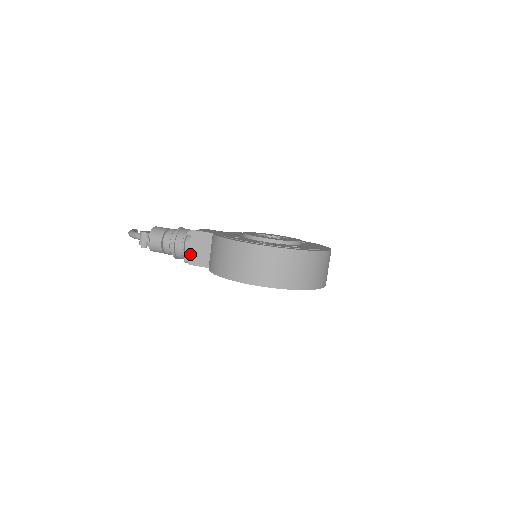
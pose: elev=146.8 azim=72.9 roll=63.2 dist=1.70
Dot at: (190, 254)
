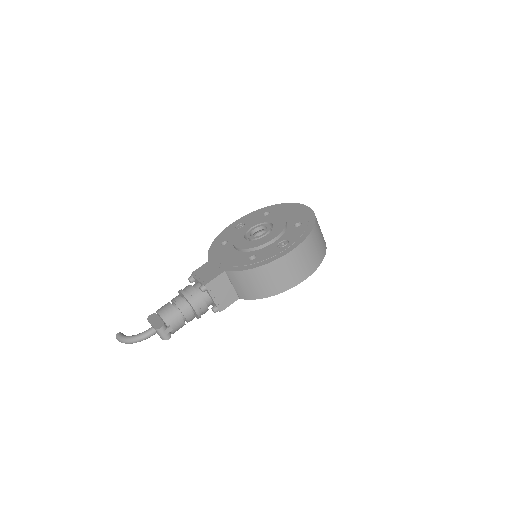
Dot at: (217, 303)
